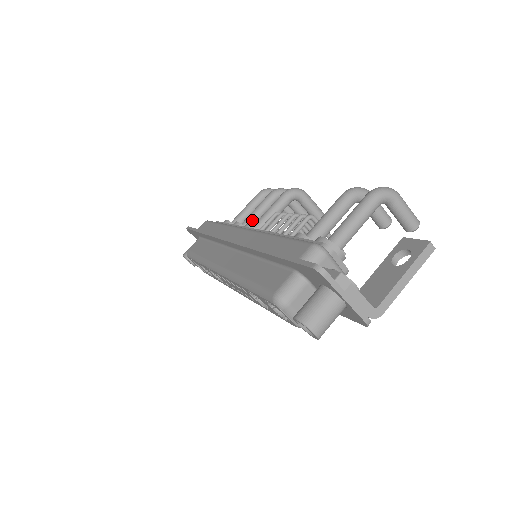
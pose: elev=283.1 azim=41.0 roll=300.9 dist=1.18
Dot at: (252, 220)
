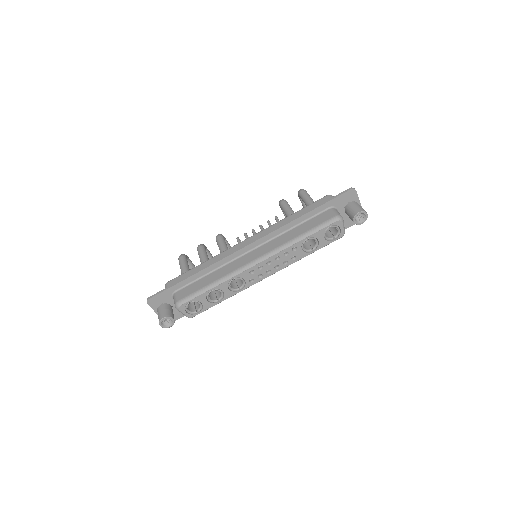
Dot at: occluded
